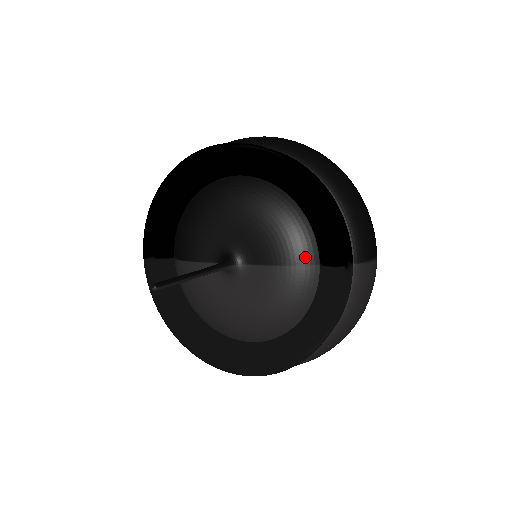
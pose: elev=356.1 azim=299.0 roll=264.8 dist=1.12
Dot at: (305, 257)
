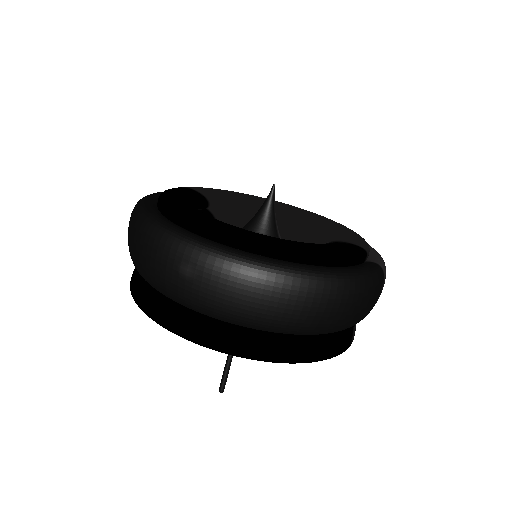
Dot at: occluded
